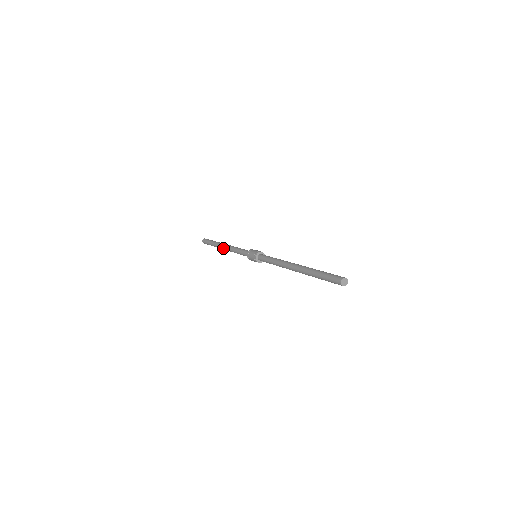
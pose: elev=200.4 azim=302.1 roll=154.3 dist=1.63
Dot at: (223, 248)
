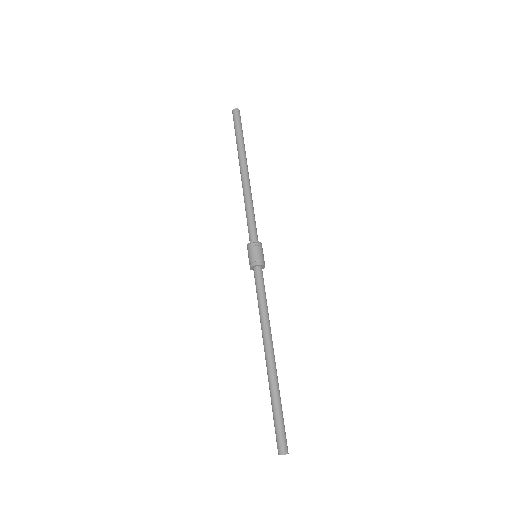
Dot at: occluded
